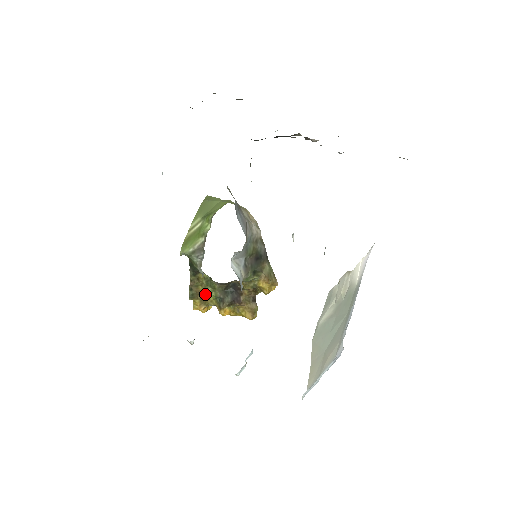
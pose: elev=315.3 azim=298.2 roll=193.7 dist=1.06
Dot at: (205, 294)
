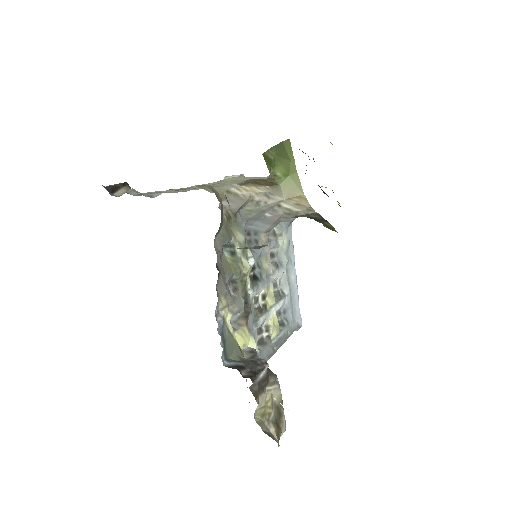
Dot at: occluded
